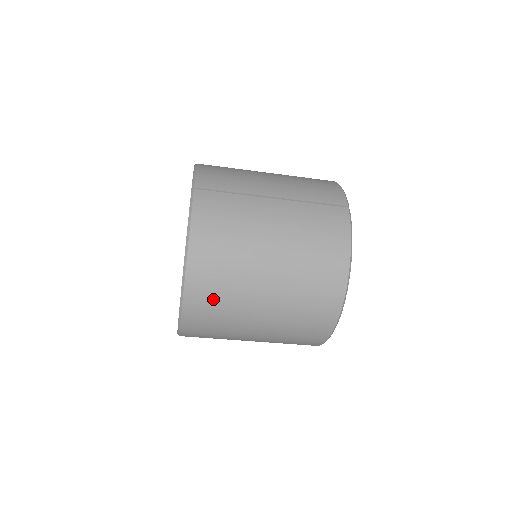
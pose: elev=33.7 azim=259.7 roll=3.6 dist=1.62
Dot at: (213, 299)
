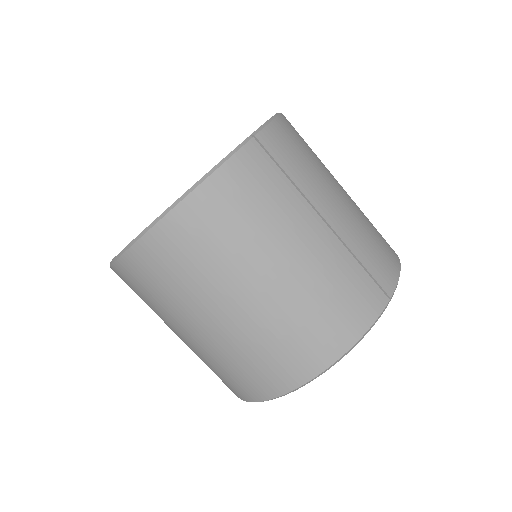
Dot at: (169, 268)
